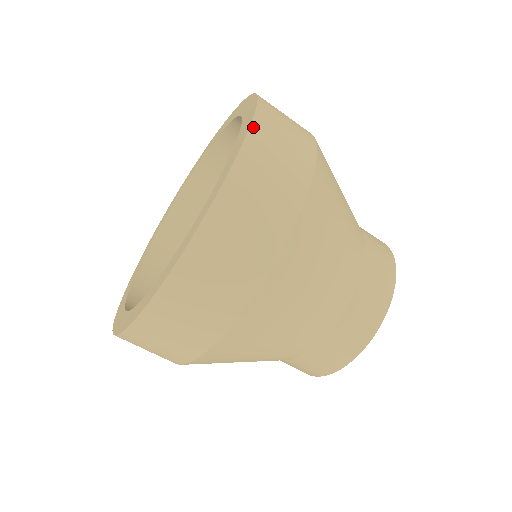
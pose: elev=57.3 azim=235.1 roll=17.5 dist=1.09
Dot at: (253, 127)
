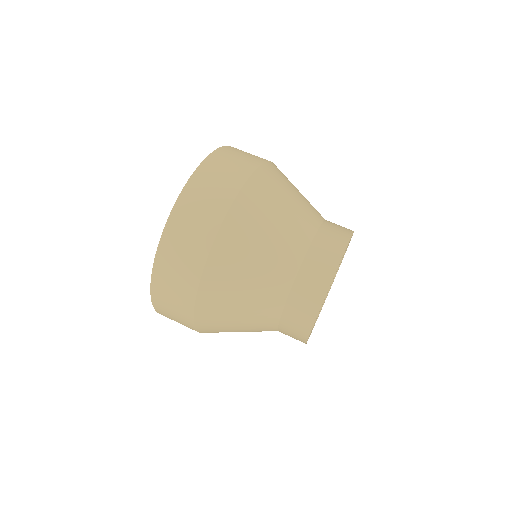
Dot at: (209, 157)
